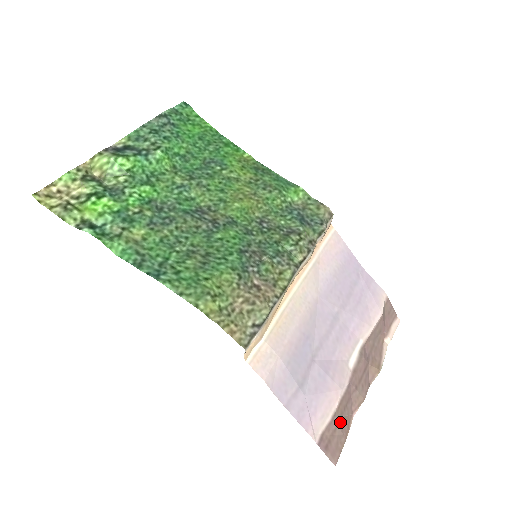
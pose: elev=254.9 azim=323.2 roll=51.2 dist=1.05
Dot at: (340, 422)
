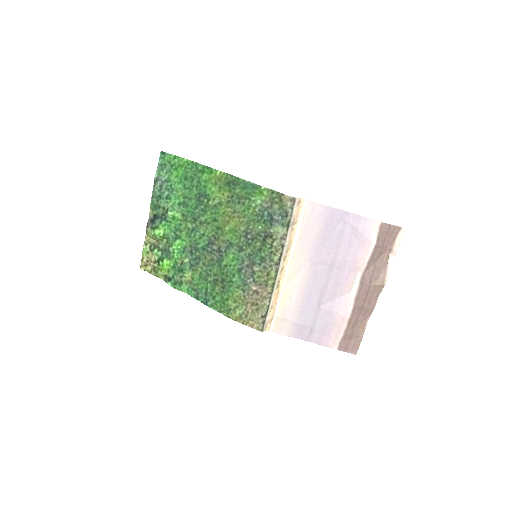
Dot at: (354, 331)
